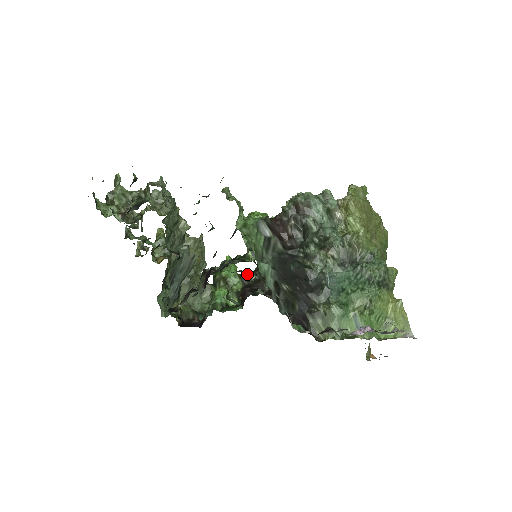
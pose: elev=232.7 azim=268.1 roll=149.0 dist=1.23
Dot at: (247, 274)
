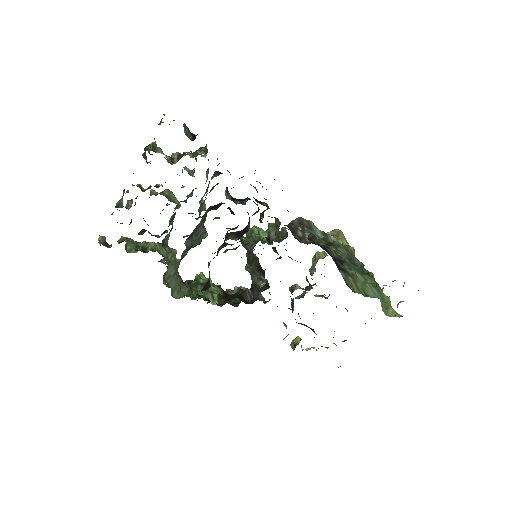
Dot at: occluded
